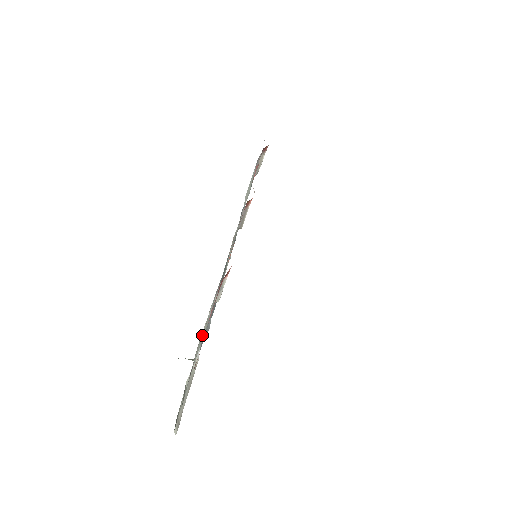
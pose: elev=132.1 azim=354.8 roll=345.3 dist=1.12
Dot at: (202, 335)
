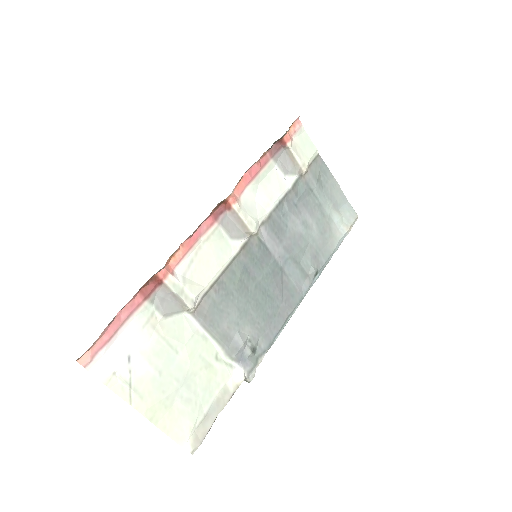
Dot at: (168, 343)
